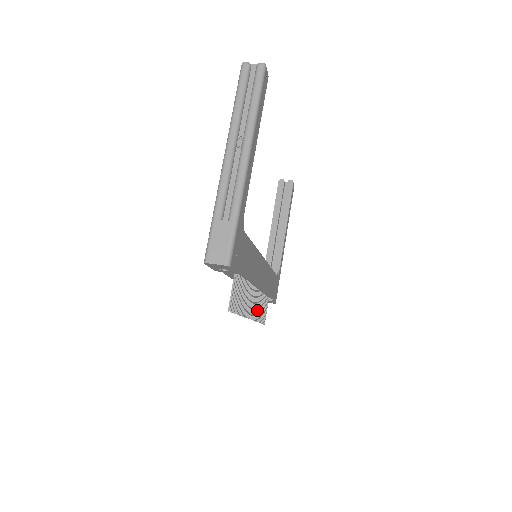
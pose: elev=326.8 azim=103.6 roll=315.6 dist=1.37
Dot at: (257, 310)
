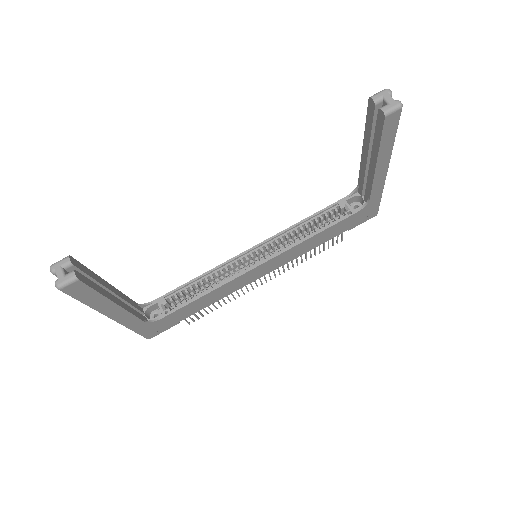
Dot at: (292, 263)
